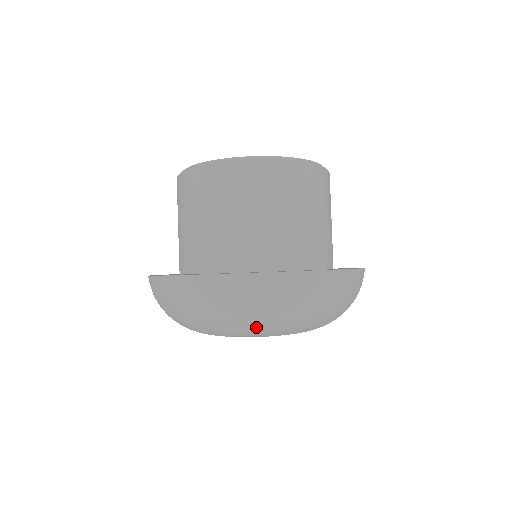
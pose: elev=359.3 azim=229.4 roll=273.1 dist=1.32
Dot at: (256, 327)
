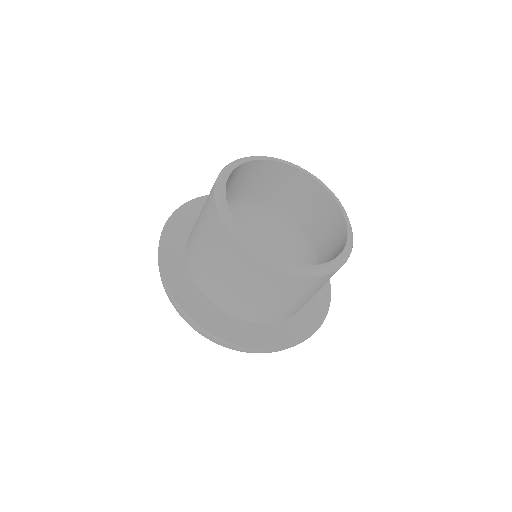
Dot at: occluded
